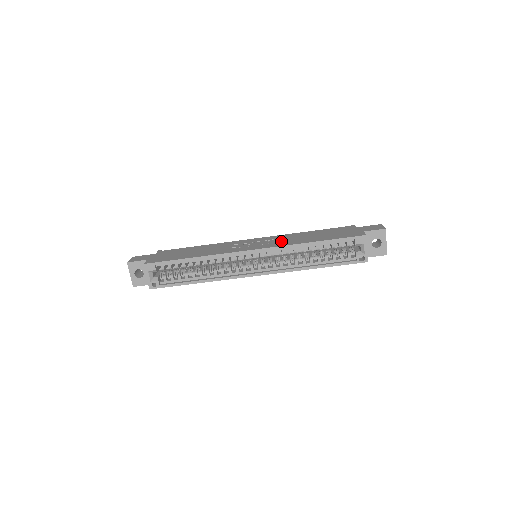
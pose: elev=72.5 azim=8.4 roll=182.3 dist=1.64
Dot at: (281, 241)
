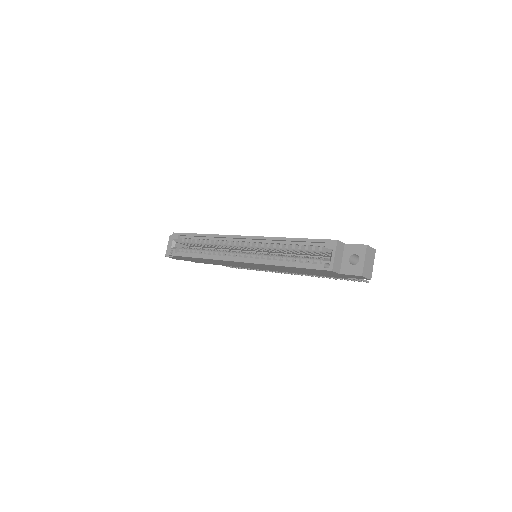
Dot at: occluded
